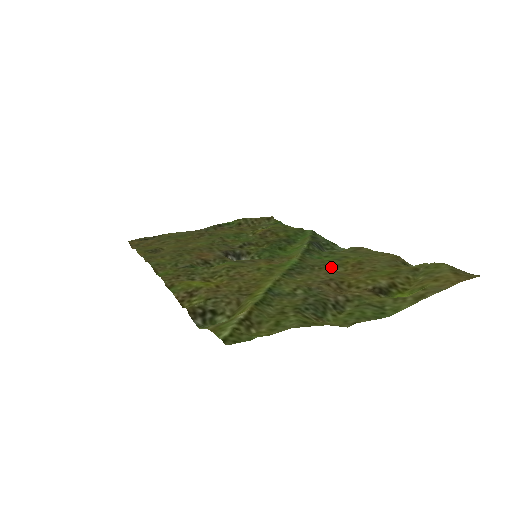
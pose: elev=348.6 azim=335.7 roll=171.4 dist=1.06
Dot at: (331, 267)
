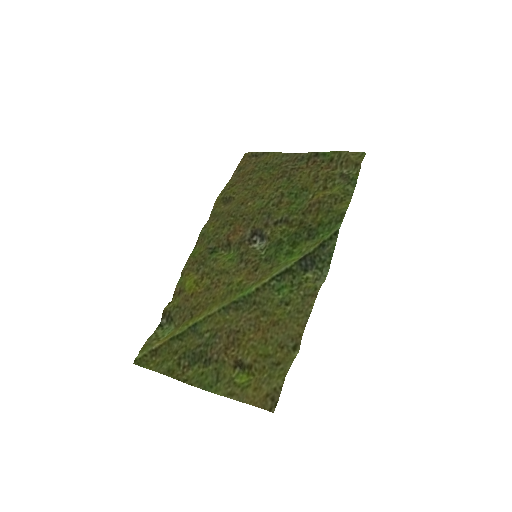
Dot at: (262, 312)
